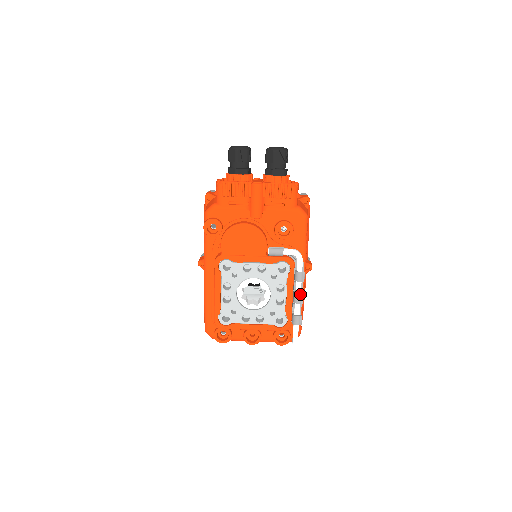
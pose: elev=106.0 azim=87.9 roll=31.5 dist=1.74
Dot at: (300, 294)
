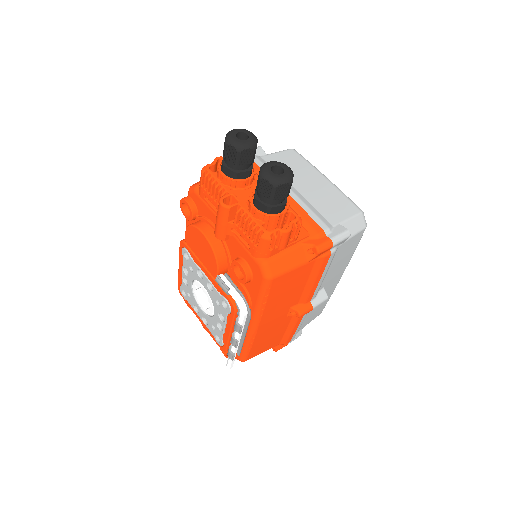
Dot at: (234, 339)
